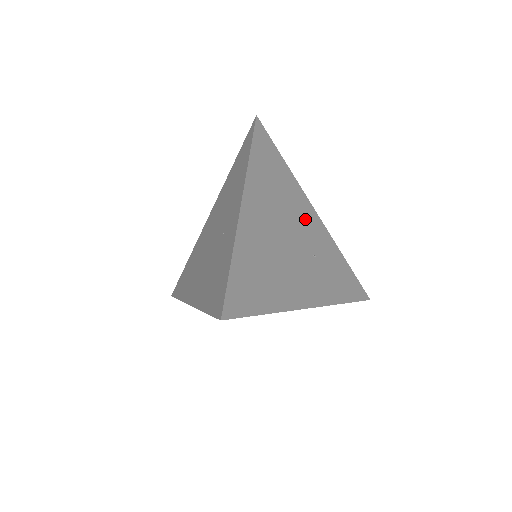
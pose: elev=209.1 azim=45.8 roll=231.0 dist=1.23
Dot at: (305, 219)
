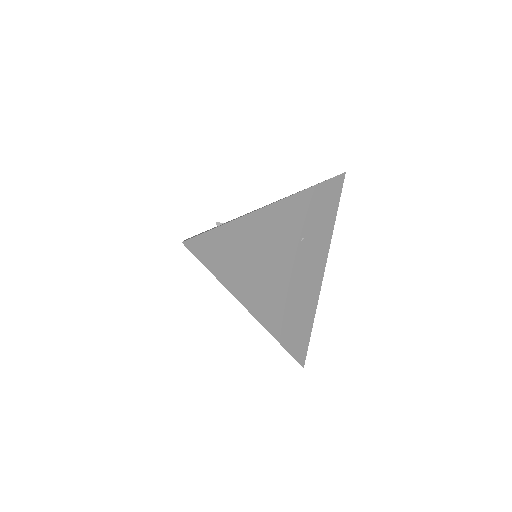
Dot at: (278, 229)
